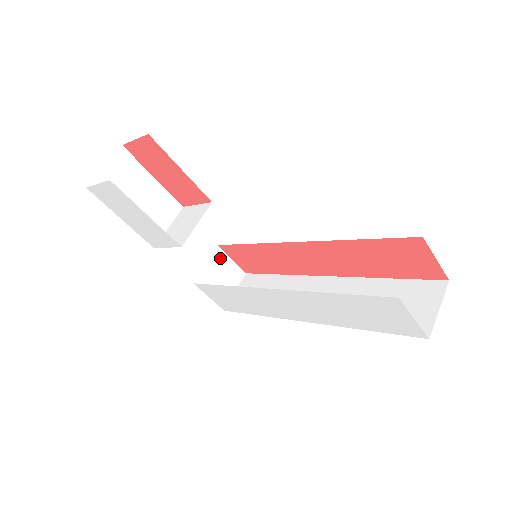
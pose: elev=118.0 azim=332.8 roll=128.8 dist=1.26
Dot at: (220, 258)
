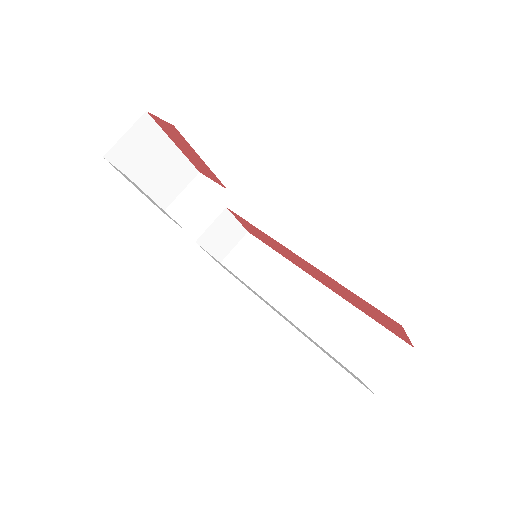
Dot at: (226, 219)
